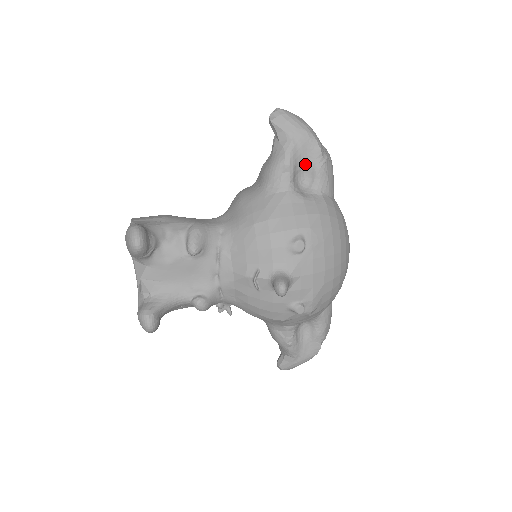
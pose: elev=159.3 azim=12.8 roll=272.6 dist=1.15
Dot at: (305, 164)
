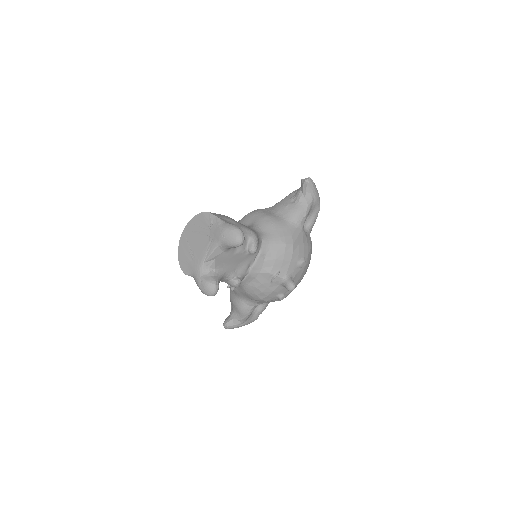
Dot at: (310, 215)
